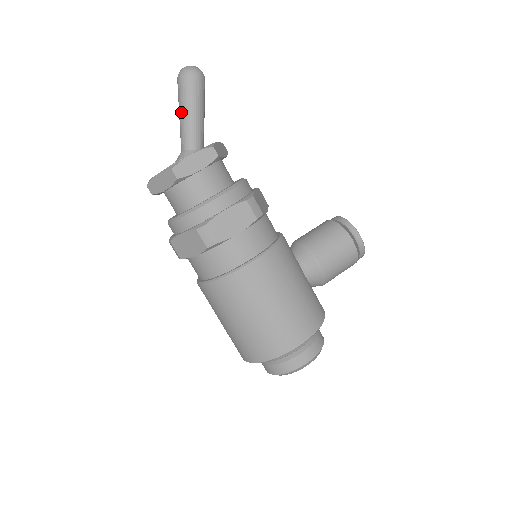
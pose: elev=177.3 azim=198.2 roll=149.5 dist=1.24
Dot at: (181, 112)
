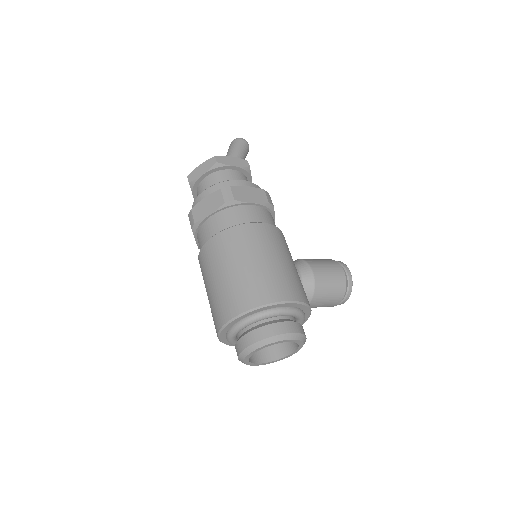
Dot at: (228, 154)
